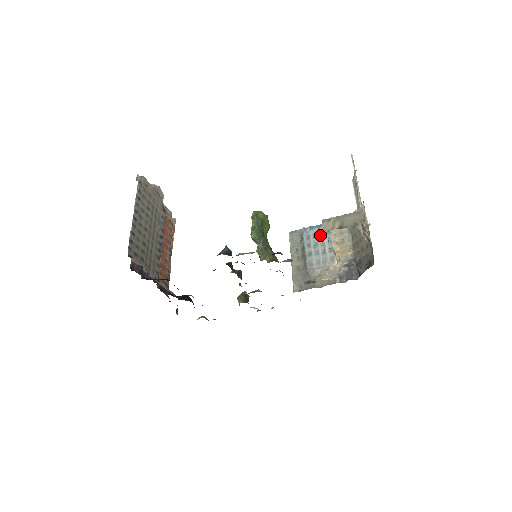
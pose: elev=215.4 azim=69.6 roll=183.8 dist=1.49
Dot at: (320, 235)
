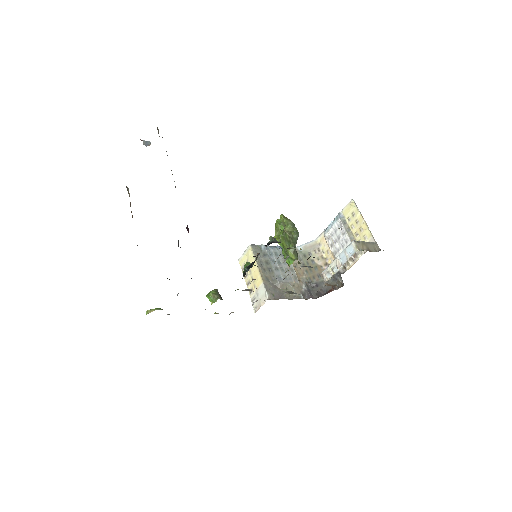
Dot at: (281, 255)
